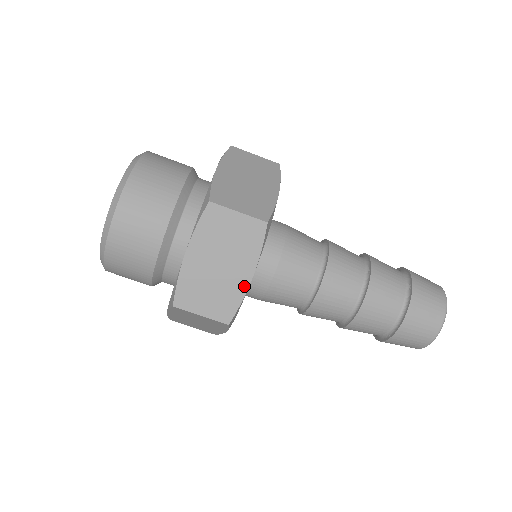
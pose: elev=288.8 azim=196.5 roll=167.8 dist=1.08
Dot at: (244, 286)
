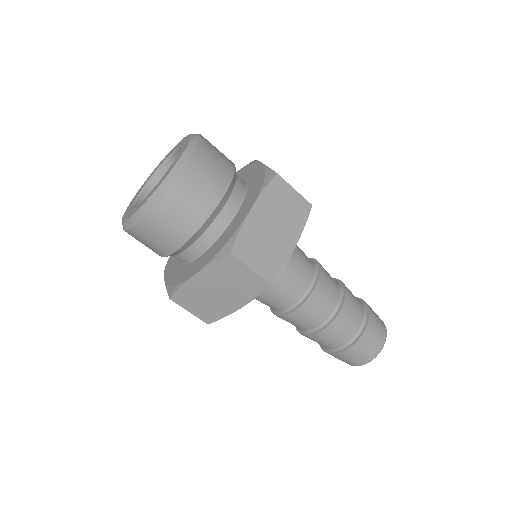
Dot at: (288, 252)
